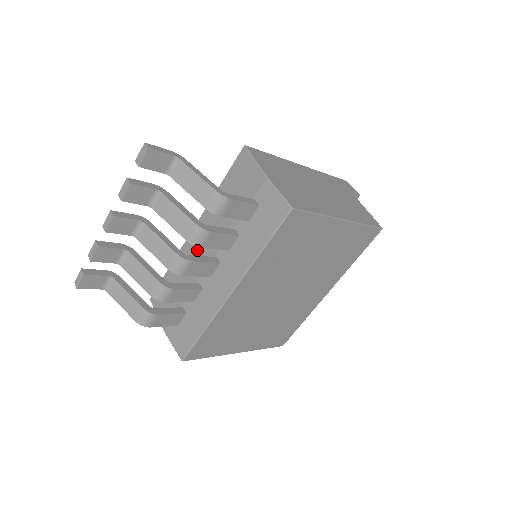
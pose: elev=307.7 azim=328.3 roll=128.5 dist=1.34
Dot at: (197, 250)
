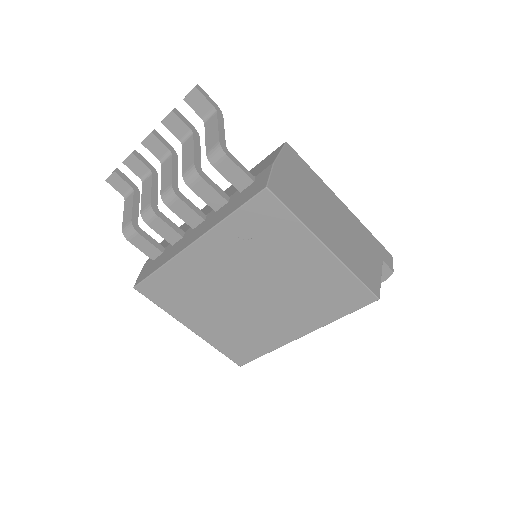
Dot at: (205, 210)
